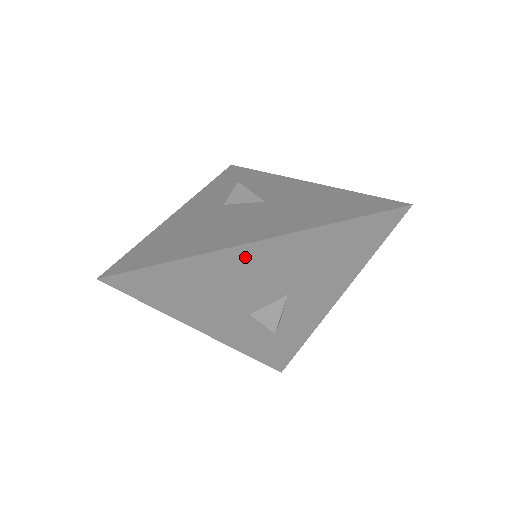
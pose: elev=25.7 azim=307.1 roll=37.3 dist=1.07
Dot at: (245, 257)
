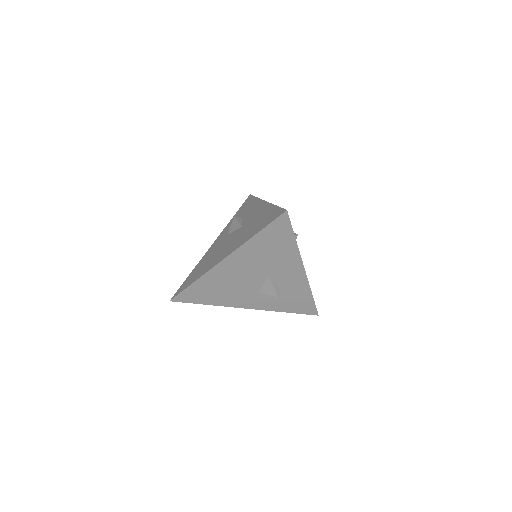
Dot at: (225, 268)
